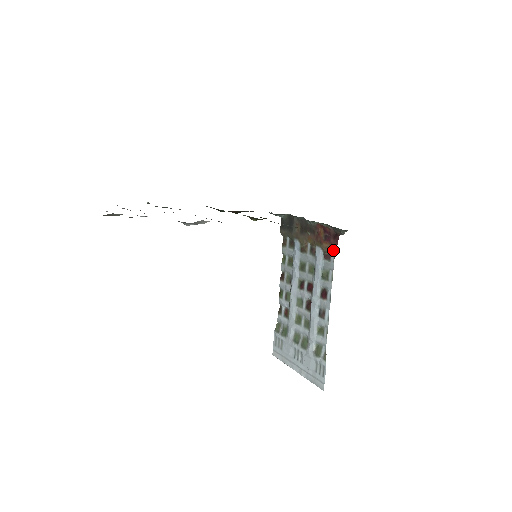
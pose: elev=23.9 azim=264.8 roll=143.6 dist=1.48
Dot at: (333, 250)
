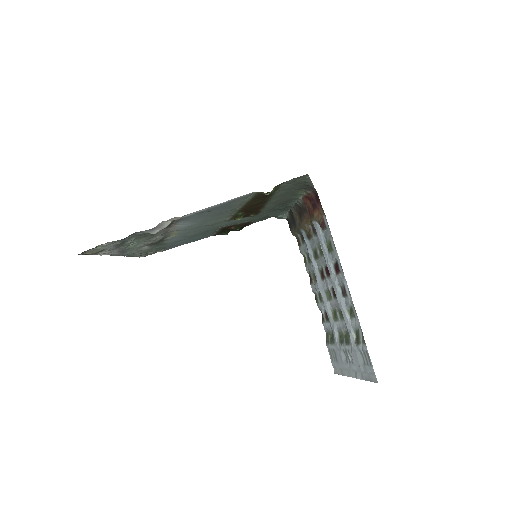
Dot at: (323, 215)
